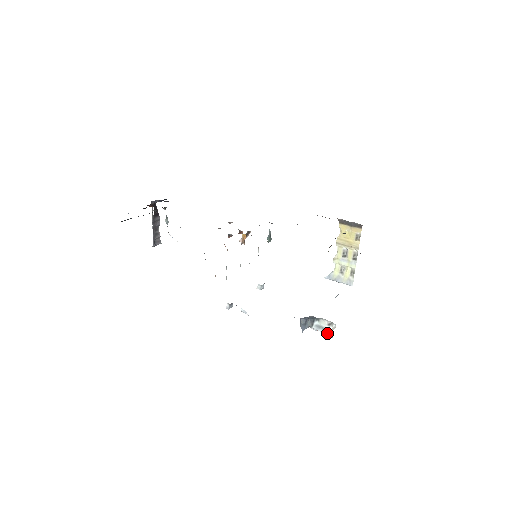
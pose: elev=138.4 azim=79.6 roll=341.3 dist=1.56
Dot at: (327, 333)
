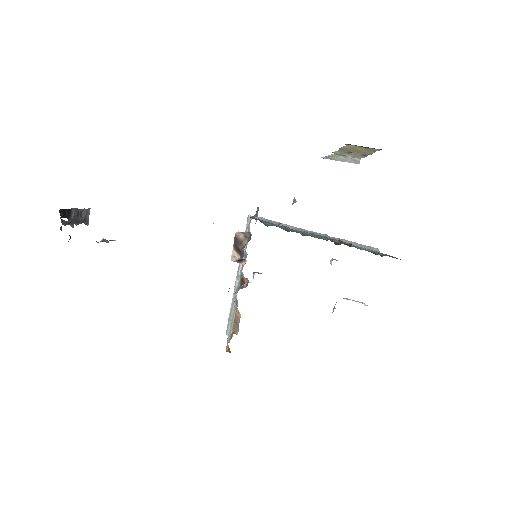
Dot at: occluded
